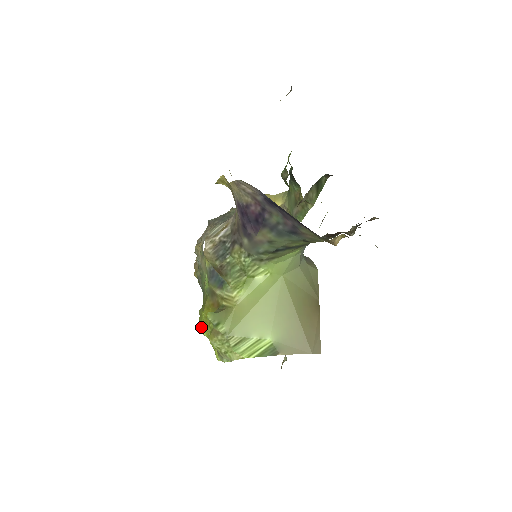
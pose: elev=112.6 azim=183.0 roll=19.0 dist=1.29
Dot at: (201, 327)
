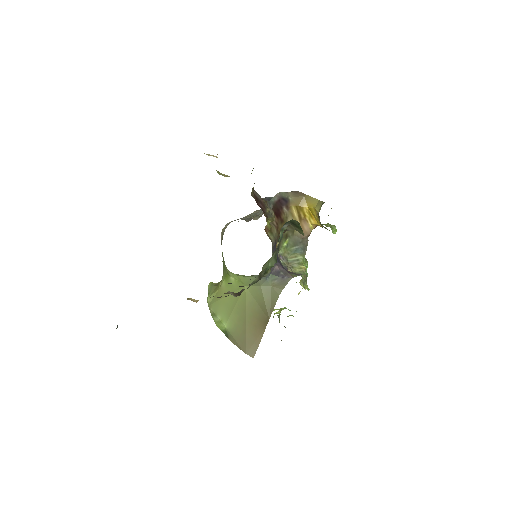
Dot at: occluded
